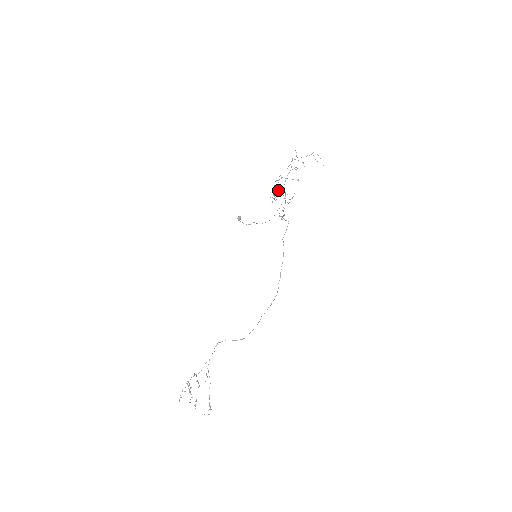
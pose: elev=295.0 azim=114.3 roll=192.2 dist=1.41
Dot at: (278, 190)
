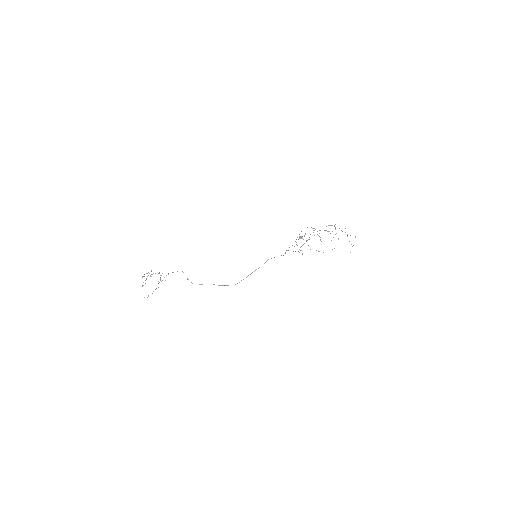
Dot at: occluded
